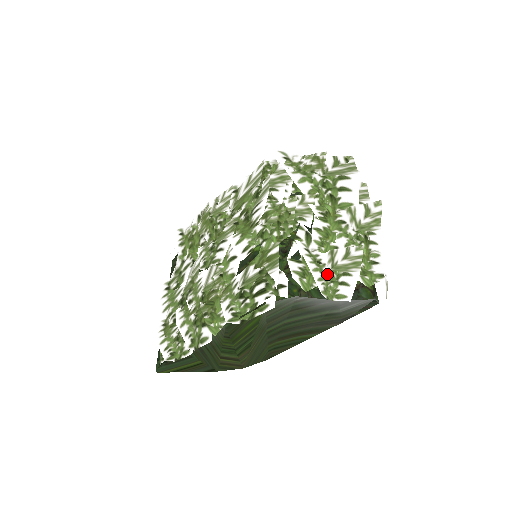
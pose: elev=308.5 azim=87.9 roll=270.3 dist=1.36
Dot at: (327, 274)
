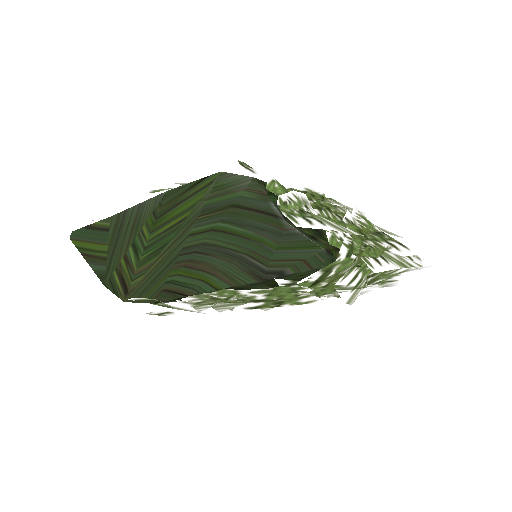
Dot at: (302, 208)
